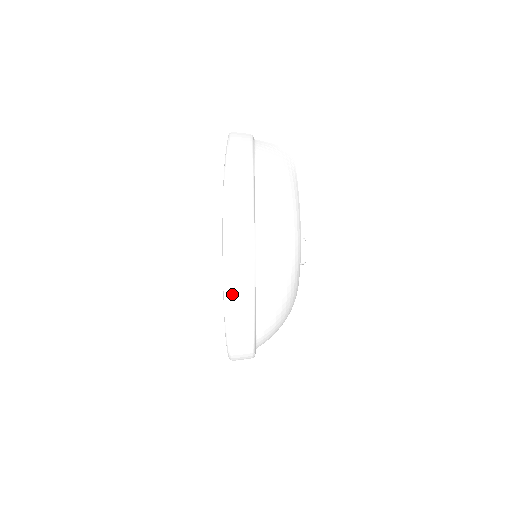
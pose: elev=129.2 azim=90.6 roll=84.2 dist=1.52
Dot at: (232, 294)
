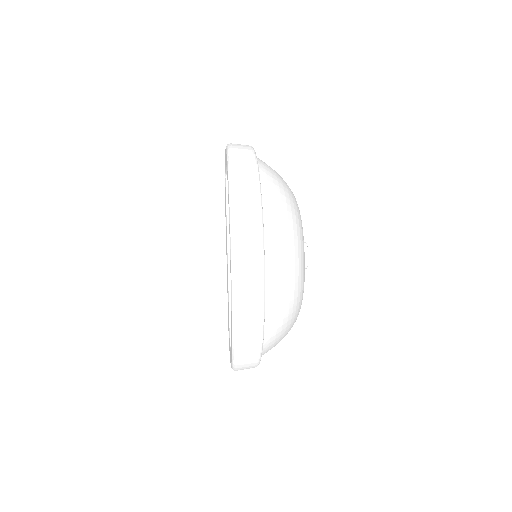
Dot at: (238, 183)
